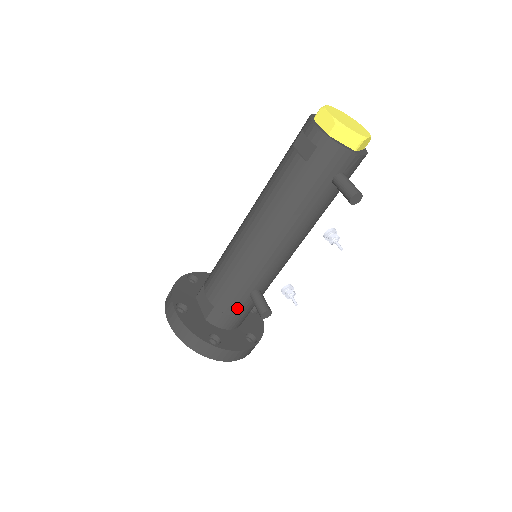
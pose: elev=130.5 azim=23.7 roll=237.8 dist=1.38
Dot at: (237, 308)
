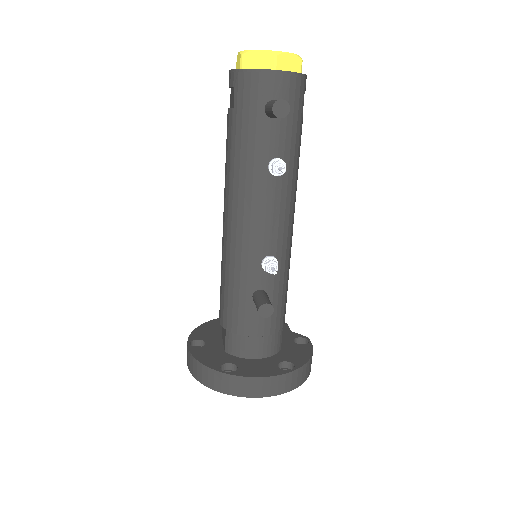
Dot at: (248, 323)
